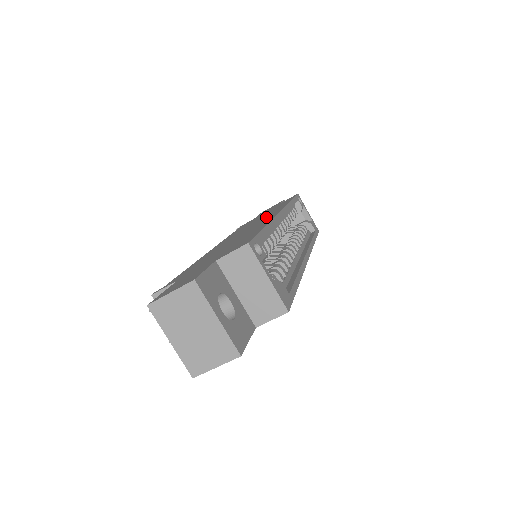
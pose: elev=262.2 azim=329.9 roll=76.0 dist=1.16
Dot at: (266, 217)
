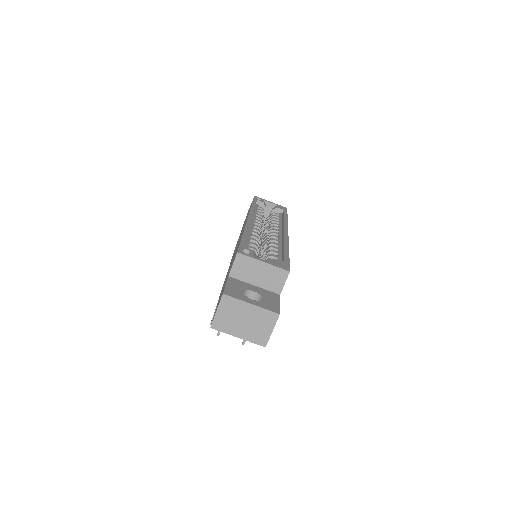
Dot at: (243, 228)
